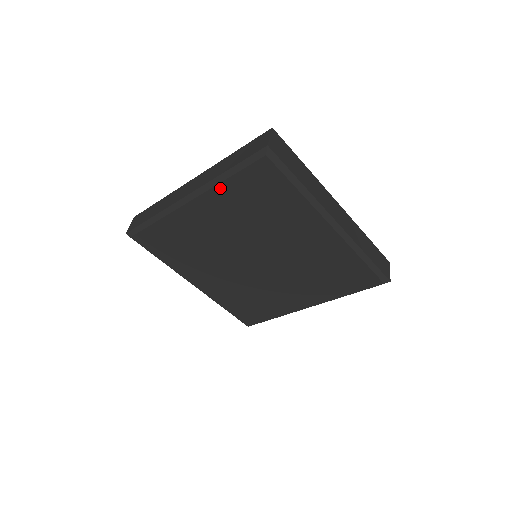
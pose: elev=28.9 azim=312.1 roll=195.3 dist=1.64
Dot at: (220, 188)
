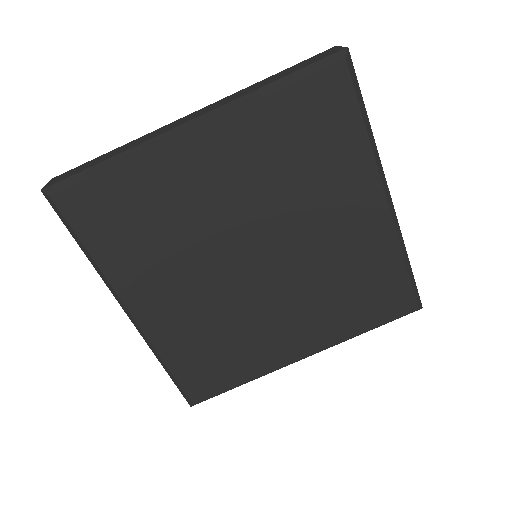
Dot at: (256, 108)
